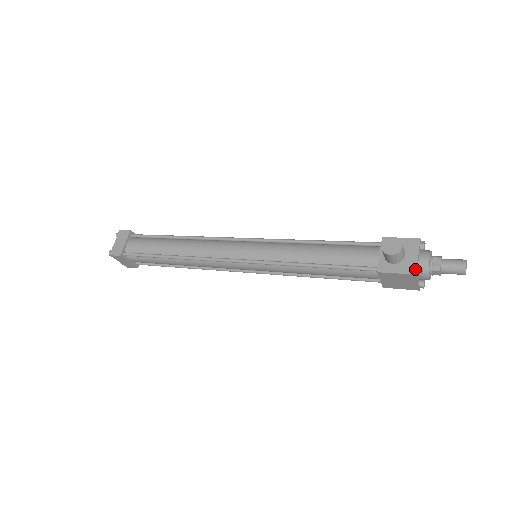
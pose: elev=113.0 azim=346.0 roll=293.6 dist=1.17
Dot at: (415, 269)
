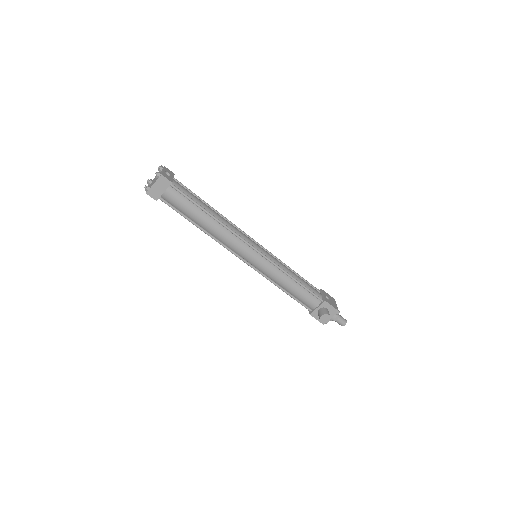
Dot at: (325, 323)
